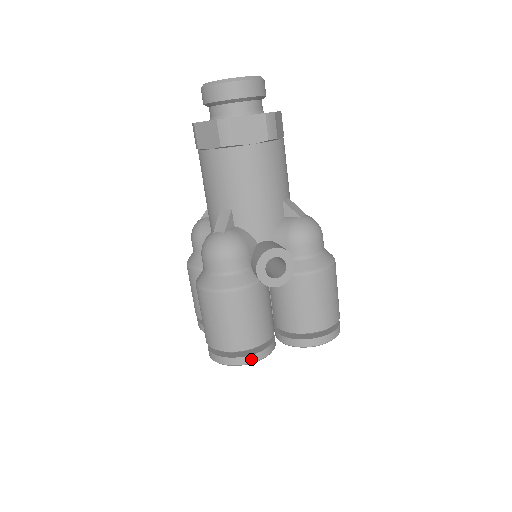
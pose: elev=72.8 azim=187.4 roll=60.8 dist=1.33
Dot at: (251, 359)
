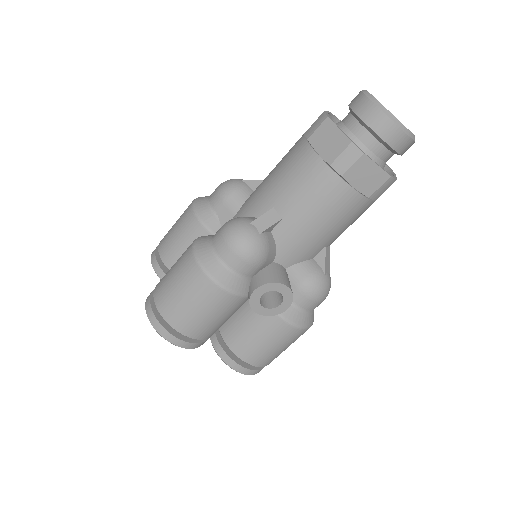
Dot at: (180, 343)
